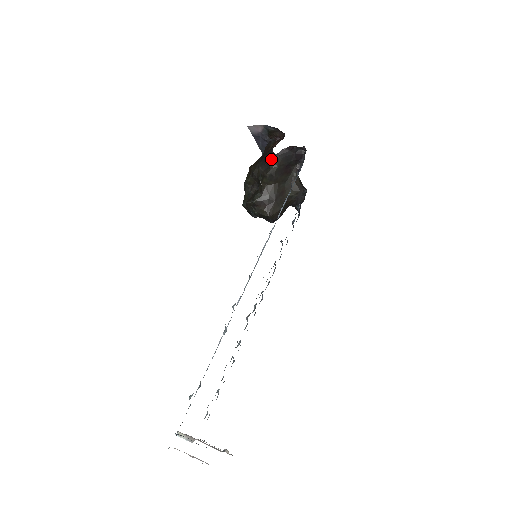
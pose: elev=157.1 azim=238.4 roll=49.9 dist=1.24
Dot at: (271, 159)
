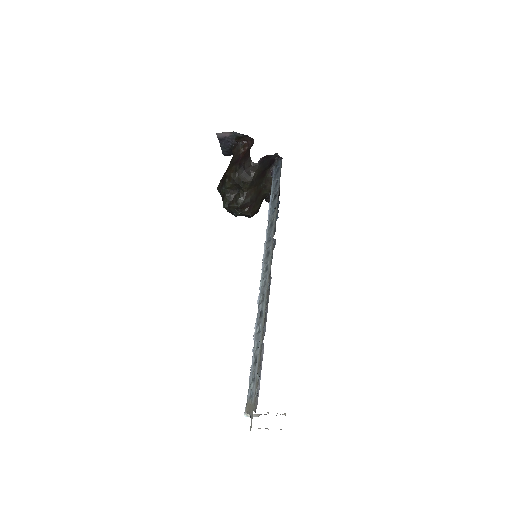
Dot at: (251, 168)
